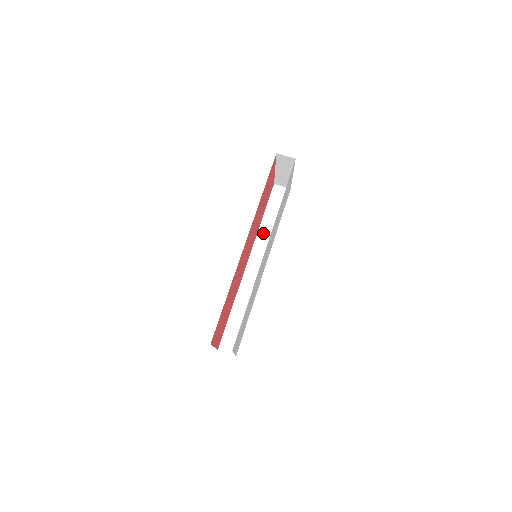
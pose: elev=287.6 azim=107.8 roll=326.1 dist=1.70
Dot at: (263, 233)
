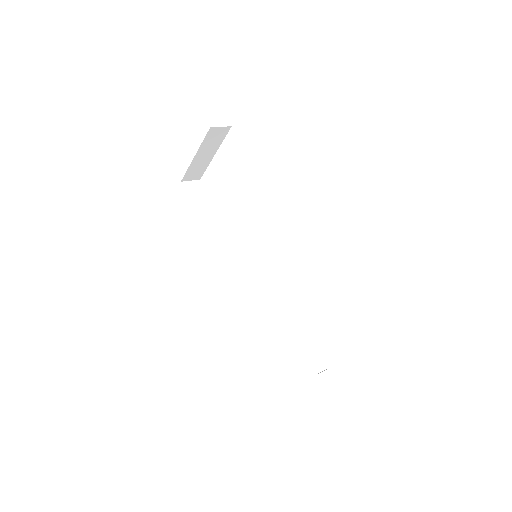
Dot at: (215, 239)
